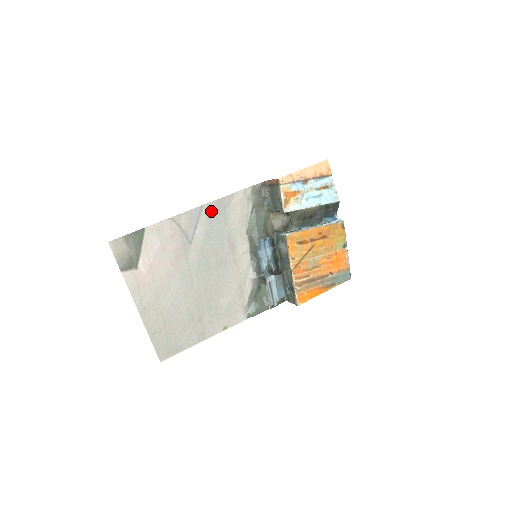
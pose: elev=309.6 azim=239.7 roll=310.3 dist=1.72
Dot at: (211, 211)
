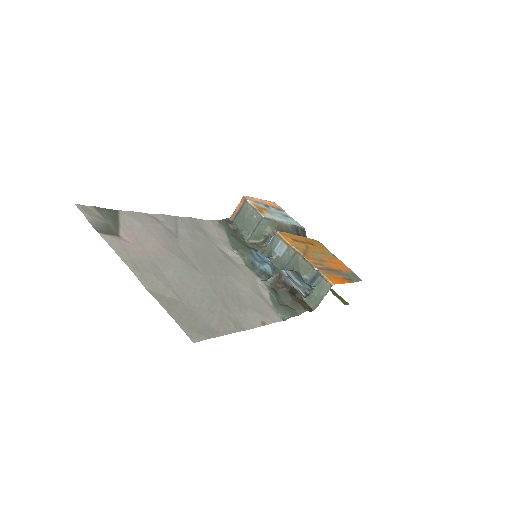
Dot at: (187, 222)
